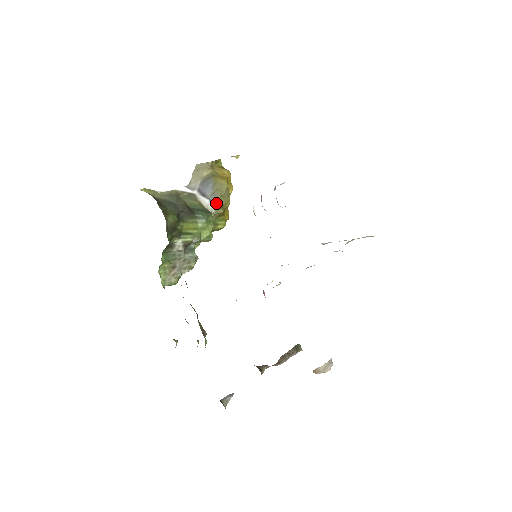
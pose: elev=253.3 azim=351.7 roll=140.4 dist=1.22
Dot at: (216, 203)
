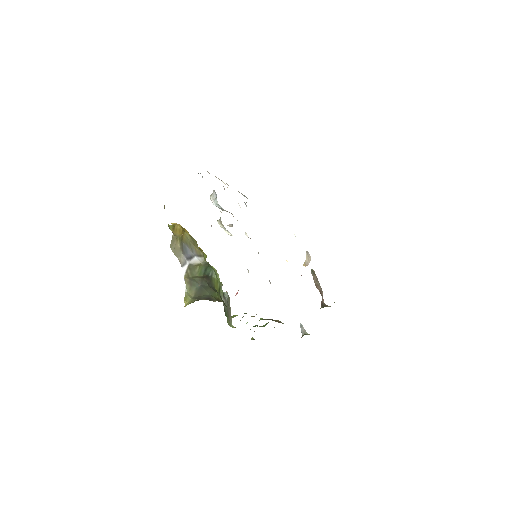
Dot at: (198, 252)
